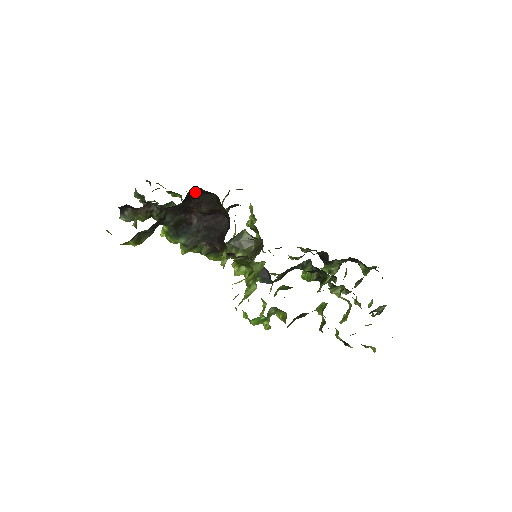
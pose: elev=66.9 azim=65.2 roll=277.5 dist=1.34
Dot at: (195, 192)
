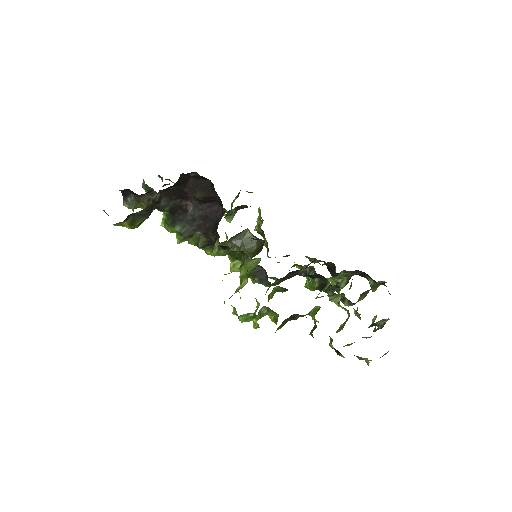
Dot at: (190, 176)
